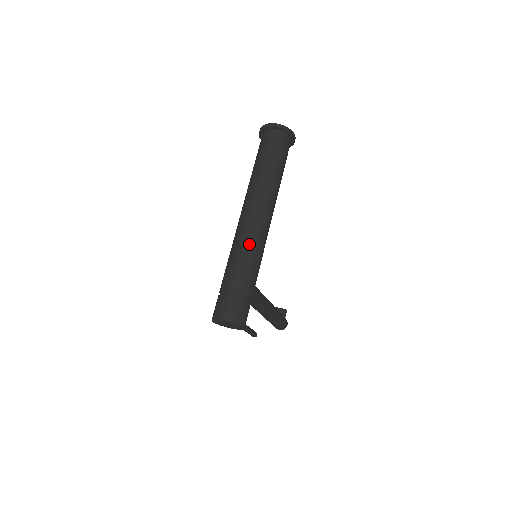
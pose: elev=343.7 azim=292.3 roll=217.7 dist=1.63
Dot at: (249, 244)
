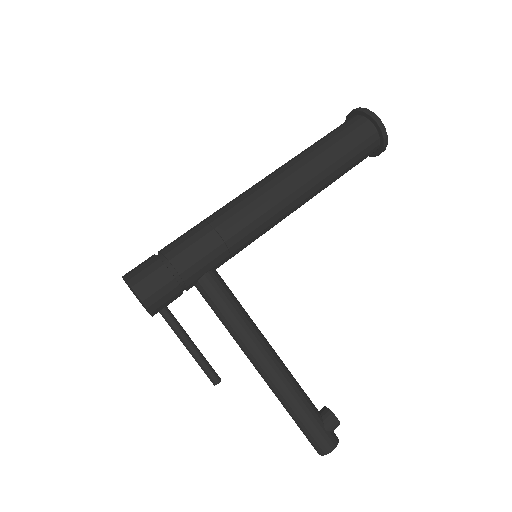
Dot at: (221, 210)
